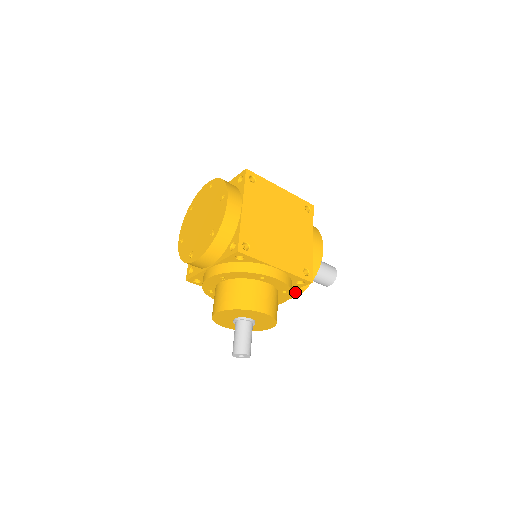
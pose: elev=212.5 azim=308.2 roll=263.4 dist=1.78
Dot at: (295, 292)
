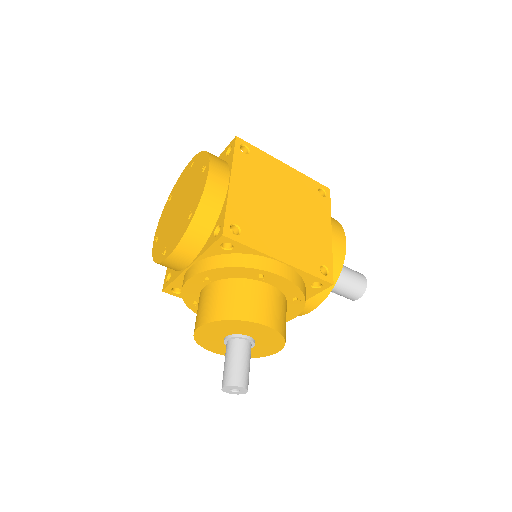
Dot at: (311, 303)
